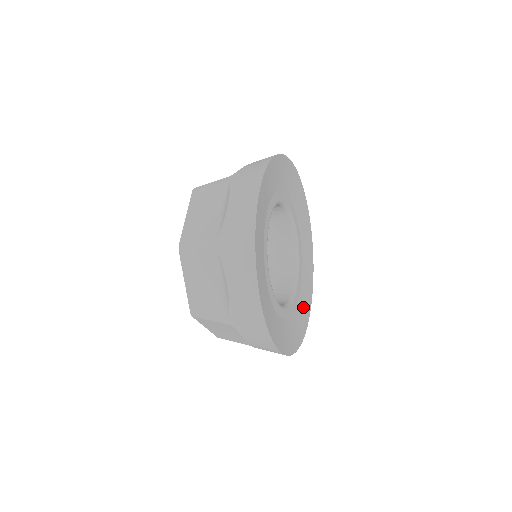
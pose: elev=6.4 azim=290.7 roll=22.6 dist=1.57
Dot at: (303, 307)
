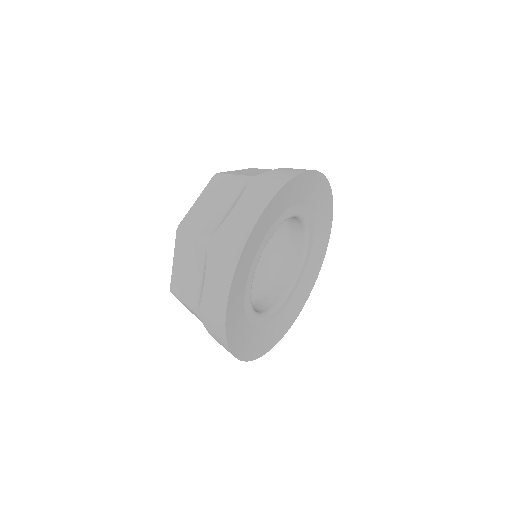
Dot at: (312, 270)
